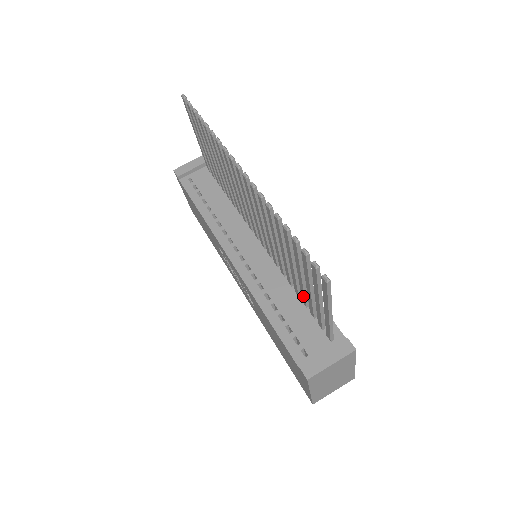
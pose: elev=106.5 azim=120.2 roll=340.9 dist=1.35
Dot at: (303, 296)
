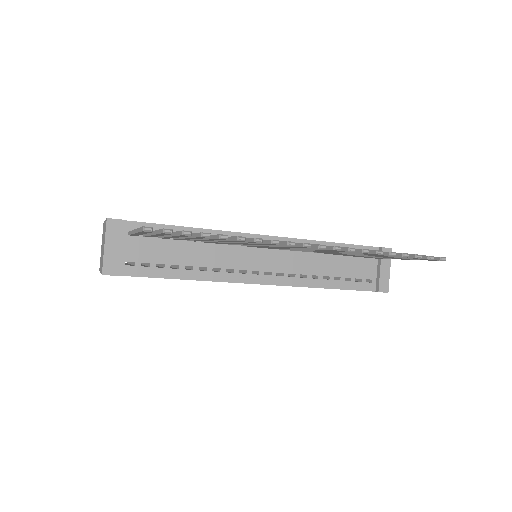
Dot at: occluded
